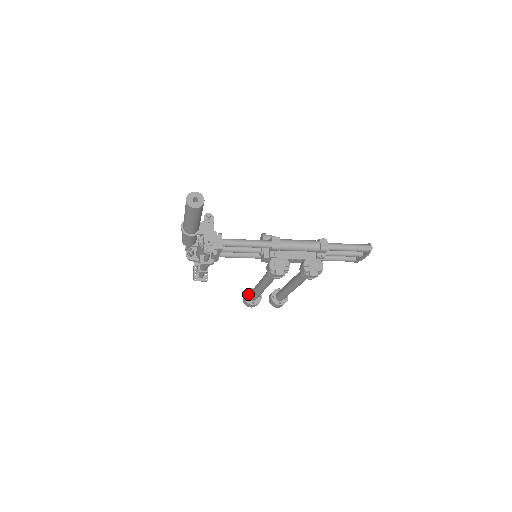
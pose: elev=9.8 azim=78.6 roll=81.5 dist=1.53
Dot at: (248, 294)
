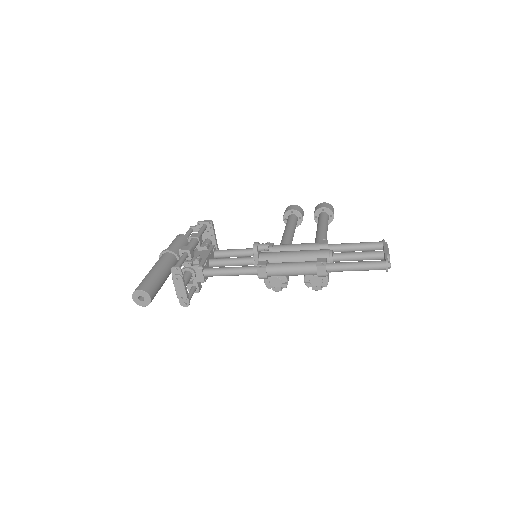
Dot at: (287, 217)
